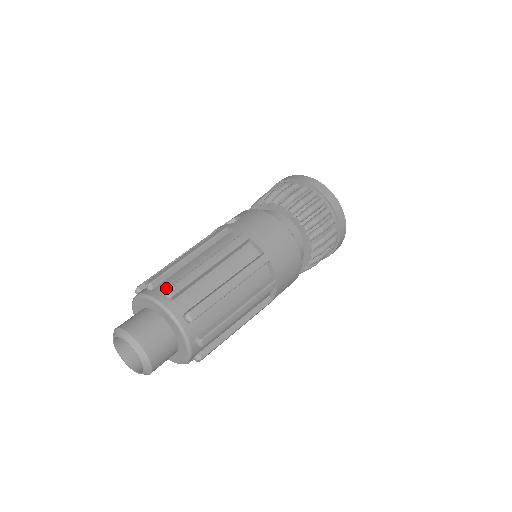
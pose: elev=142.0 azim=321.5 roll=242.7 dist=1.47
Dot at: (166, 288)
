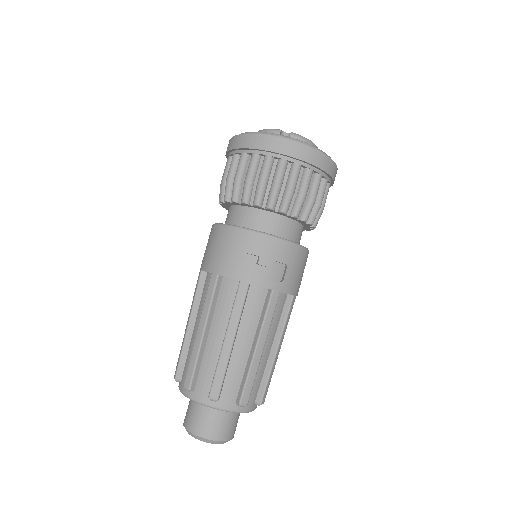
Dot at: (254, 396)
